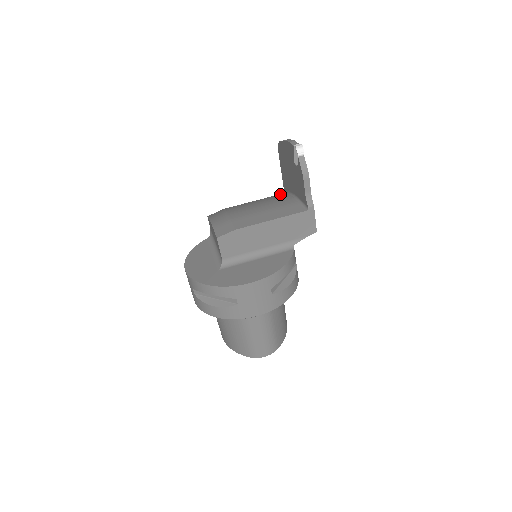
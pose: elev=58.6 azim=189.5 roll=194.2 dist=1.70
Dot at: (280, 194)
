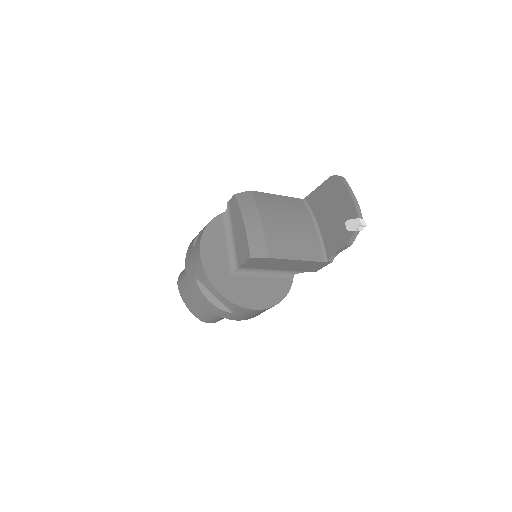
Dot at: (302, 203)
